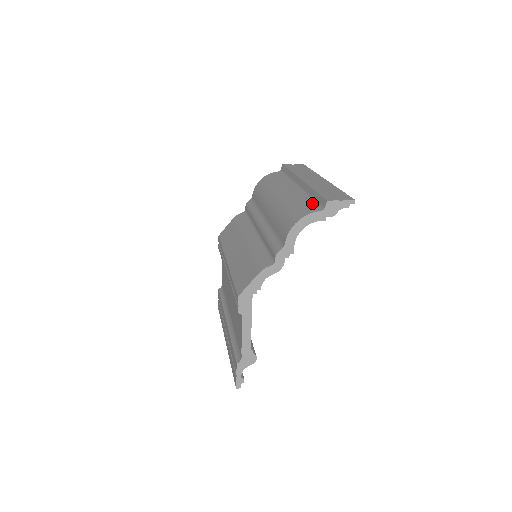
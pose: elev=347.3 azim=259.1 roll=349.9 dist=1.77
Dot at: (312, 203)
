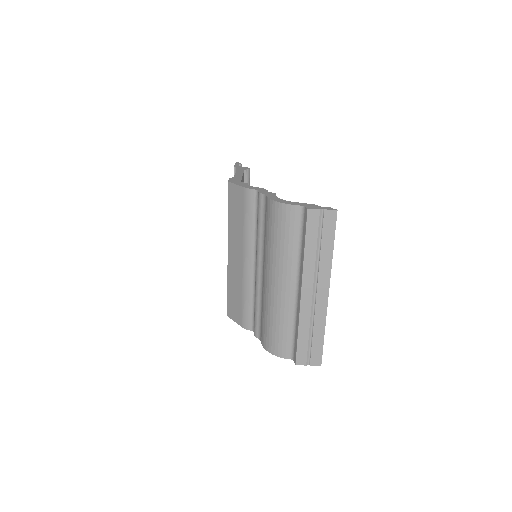
Dot at: (291, 340)
